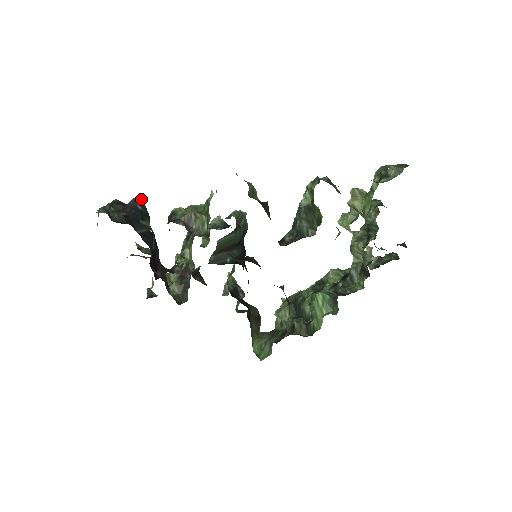
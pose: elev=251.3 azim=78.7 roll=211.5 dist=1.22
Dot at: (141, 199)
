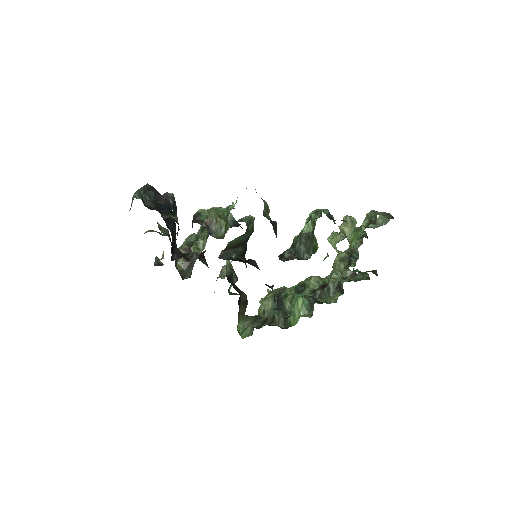
Dot at: (172, 193)
